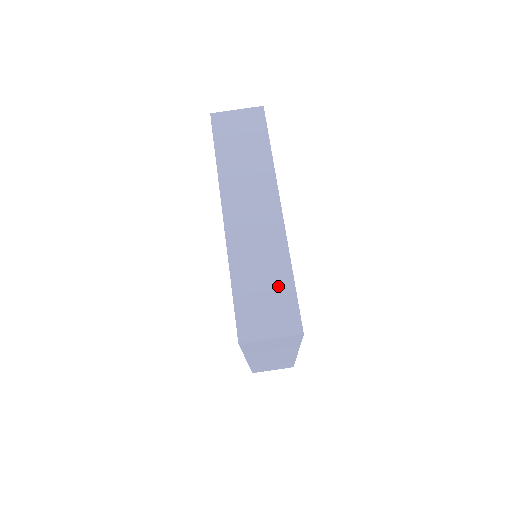
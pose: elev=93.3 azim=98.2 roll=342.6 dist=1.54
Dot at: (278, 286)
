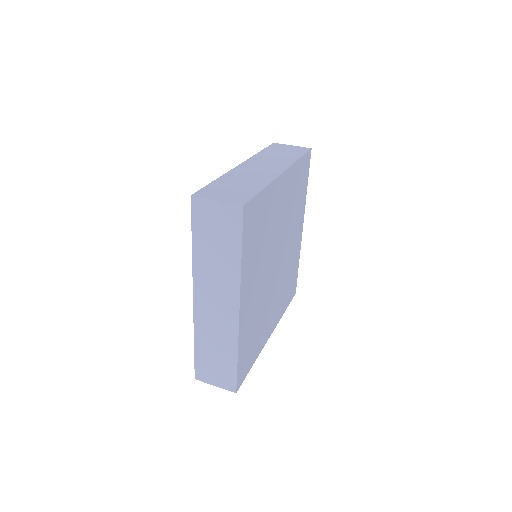
Dot at: (247, 188)
